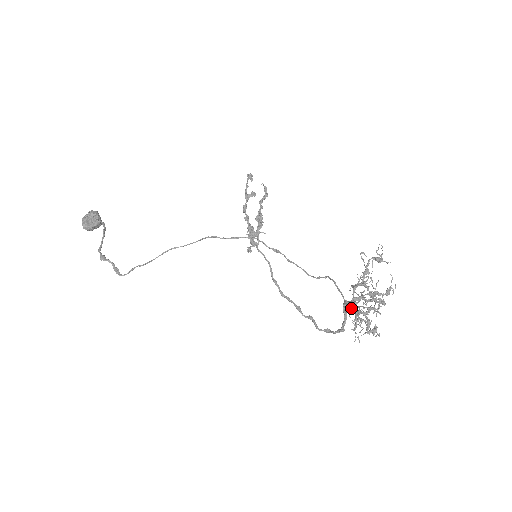
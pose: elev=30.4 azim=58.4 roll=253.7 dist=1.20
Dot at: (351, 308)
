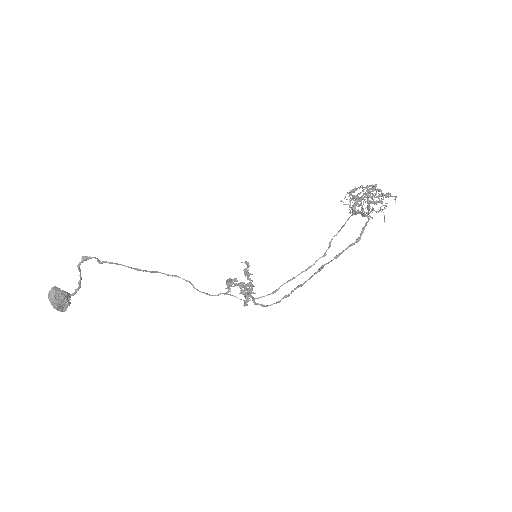
Dot at: (358, 199)
